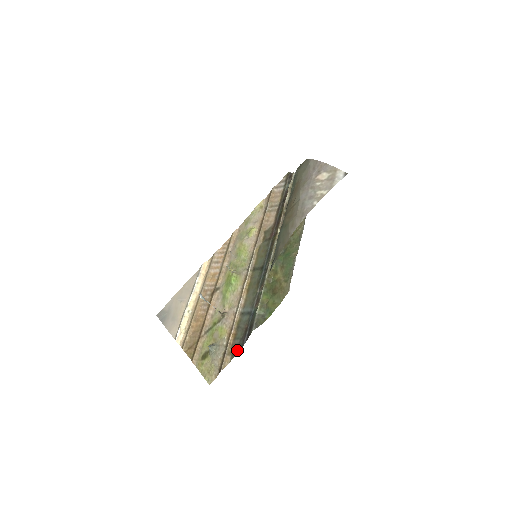
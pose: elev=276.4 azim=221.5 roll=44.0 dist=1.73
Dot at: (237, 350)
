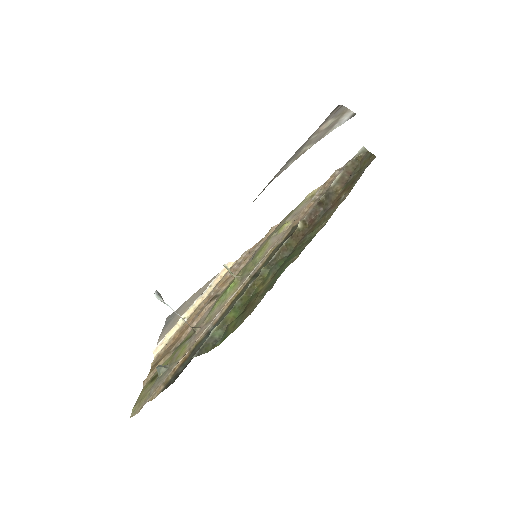
Dot at: (172, 381)
